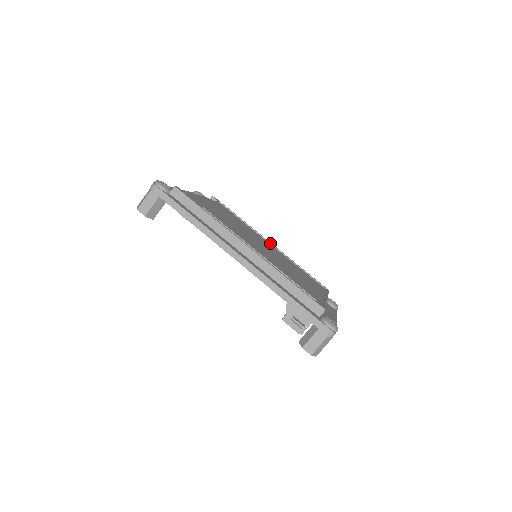
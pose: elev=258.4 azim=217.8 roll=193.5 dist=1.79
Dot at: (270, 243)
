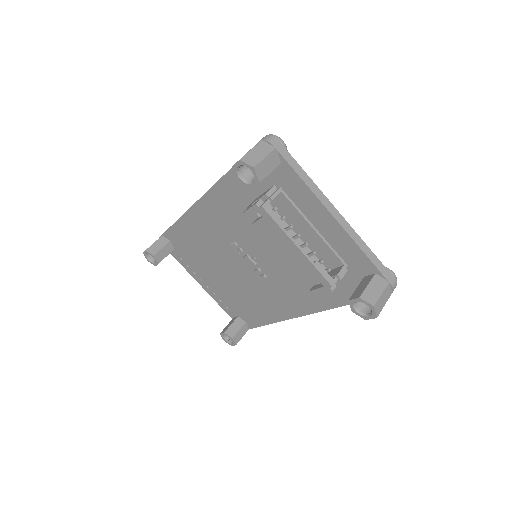
Dot at: occluded
